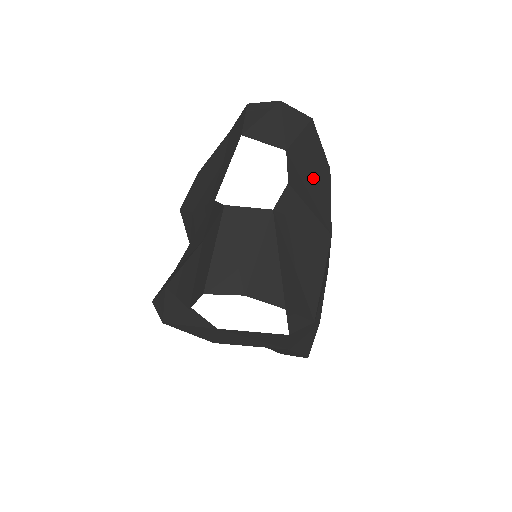
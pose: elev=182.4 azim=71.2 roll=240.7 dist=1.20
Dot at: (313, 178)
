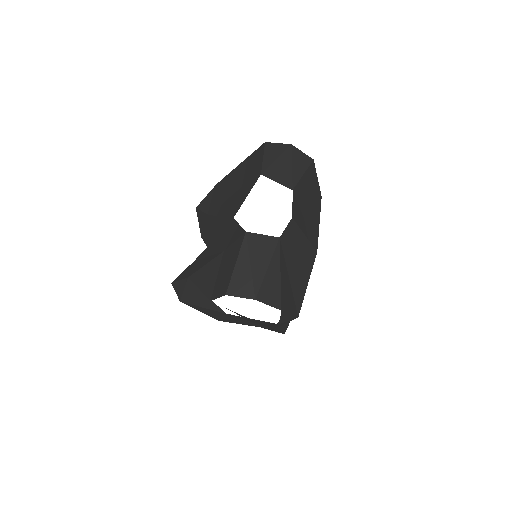
Dot at: (309, 208)
